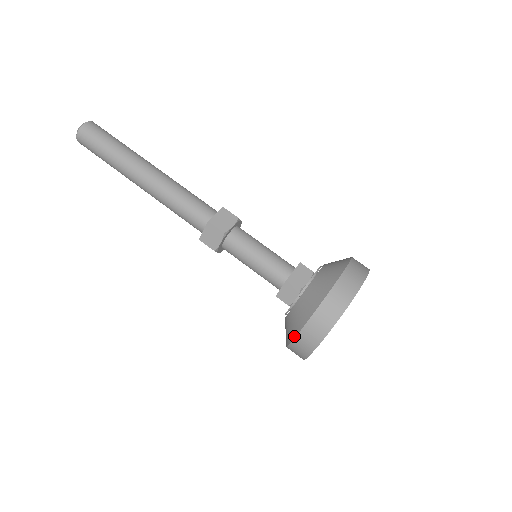
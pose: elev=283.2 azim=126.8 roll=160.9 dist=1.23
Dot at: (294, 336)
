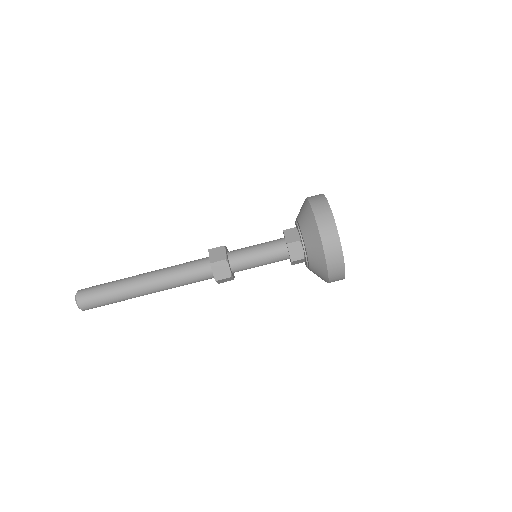
Dot at: occluded
